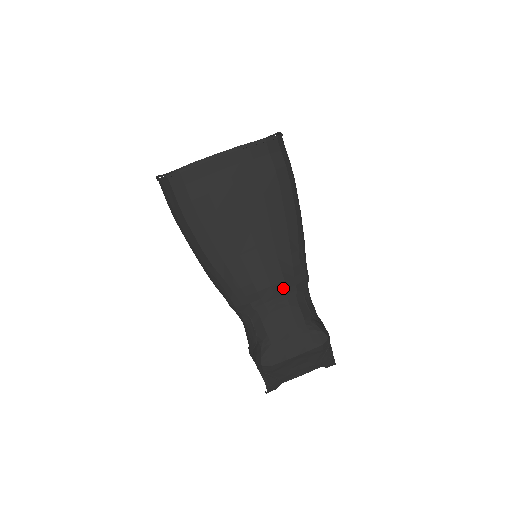
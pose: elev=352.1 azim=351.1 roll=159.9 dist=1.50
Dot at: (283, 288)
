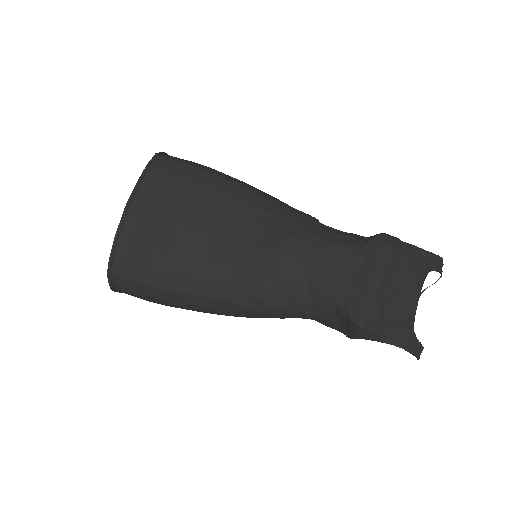
Dot at: (295, 244)
